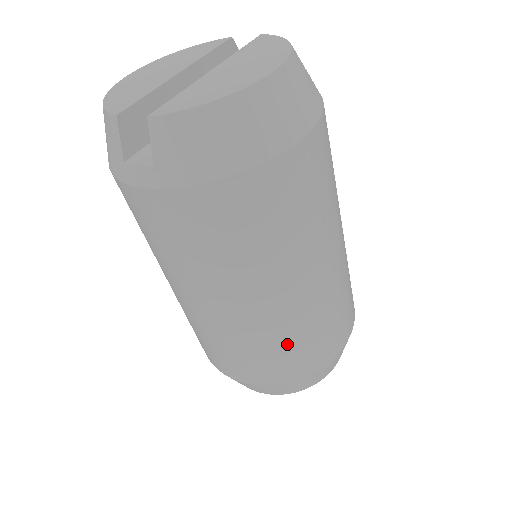
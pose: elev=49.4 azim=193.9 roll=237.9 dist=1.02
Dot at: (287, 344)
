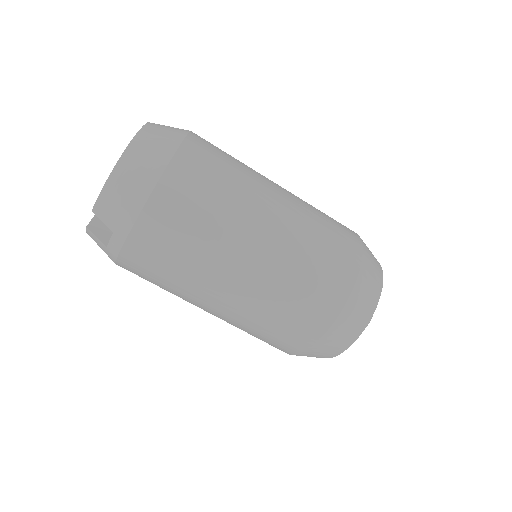
Dot at: (298, 286)
